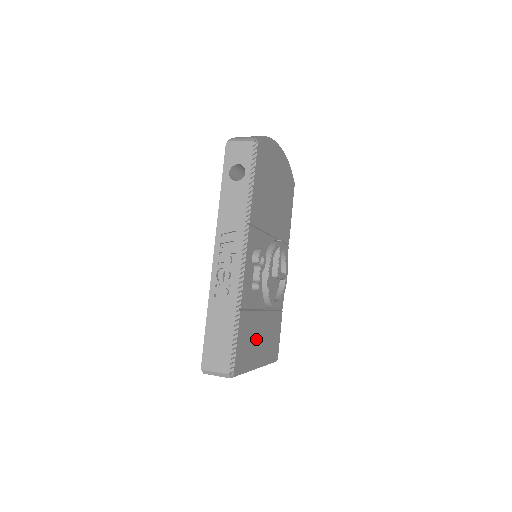
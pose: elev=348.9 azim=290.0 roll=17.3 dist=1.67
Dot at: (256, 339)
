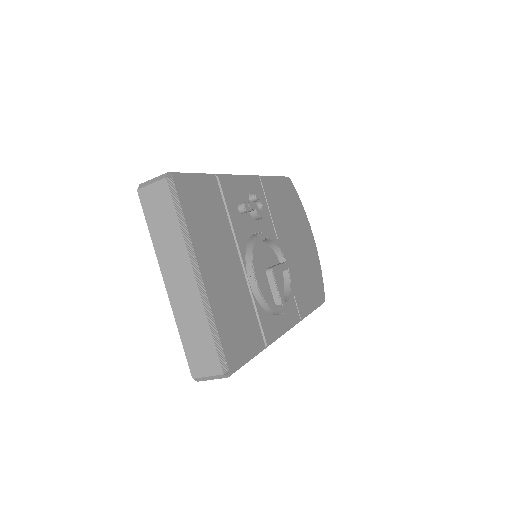
Dot at: (216, 246)
